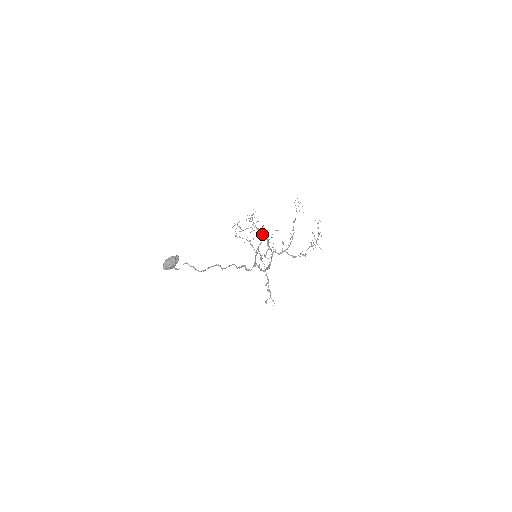
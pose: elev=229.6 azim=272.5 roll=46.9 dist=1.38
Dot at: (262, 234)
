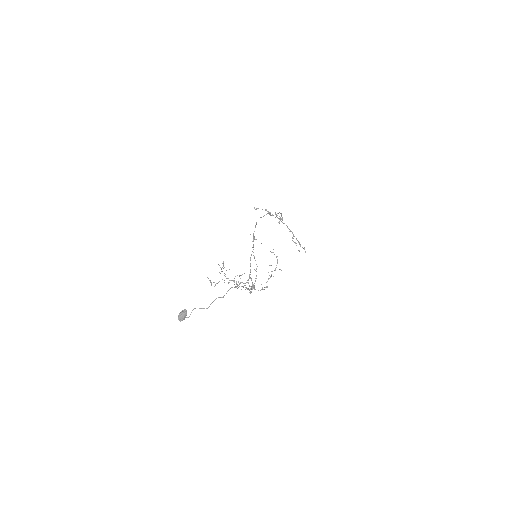
Dot at: occluded
